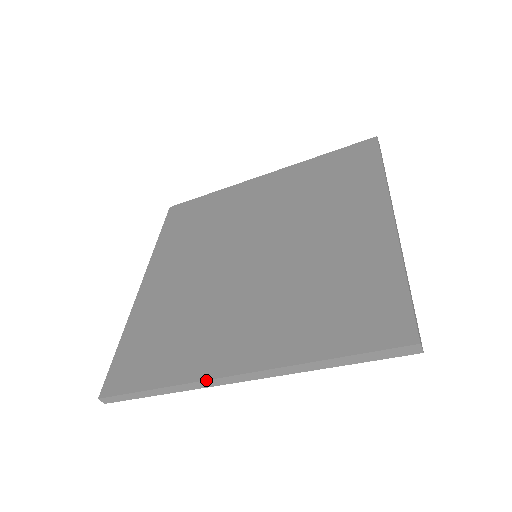
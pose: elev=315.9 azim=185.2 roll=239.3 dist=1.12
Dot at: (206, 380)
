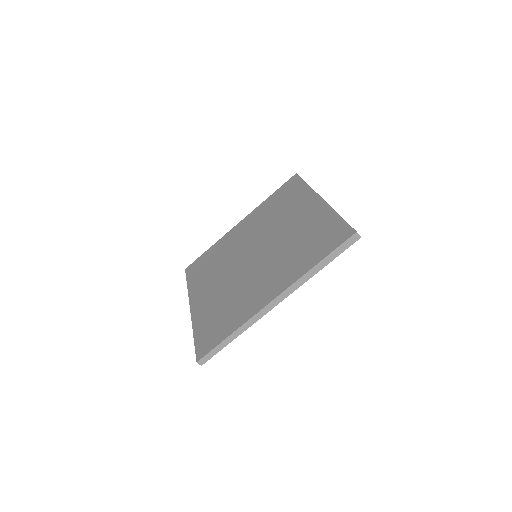
Dot at: (258, 312)
